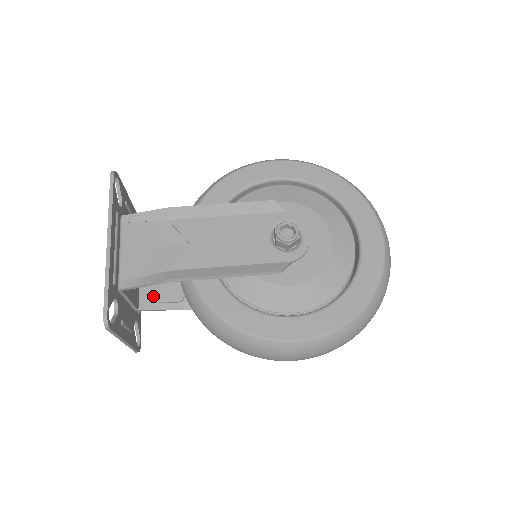
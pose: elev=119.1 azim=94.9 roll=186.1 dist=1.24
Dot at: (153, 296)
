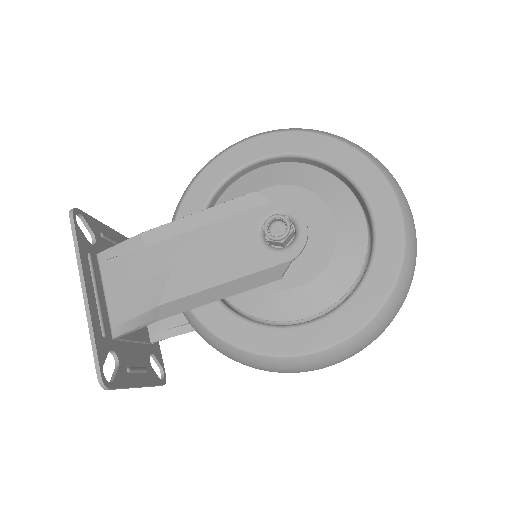
Dot at: (162, 324)
